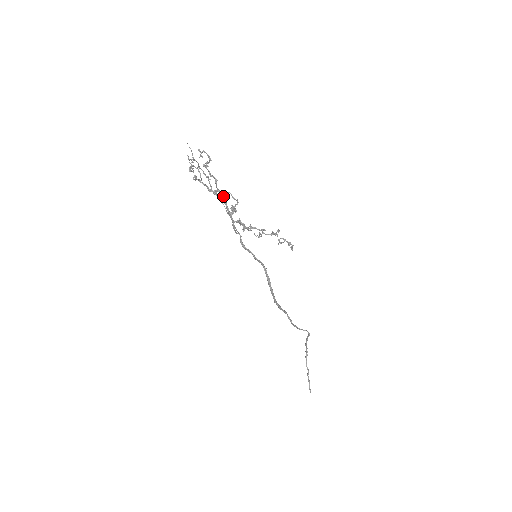
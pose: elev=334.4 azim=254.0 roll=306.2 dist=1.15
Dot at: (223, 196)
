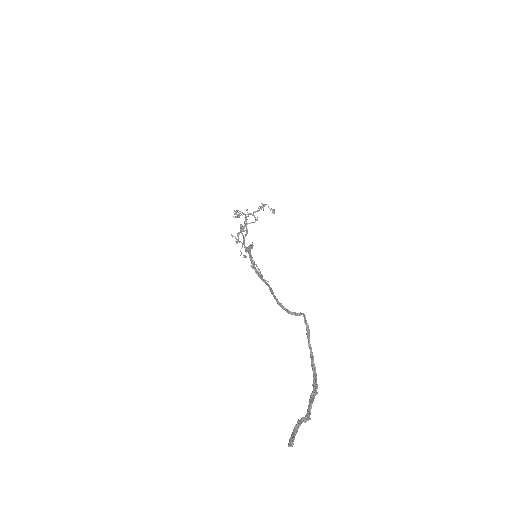
Dot at: (242, 228)
